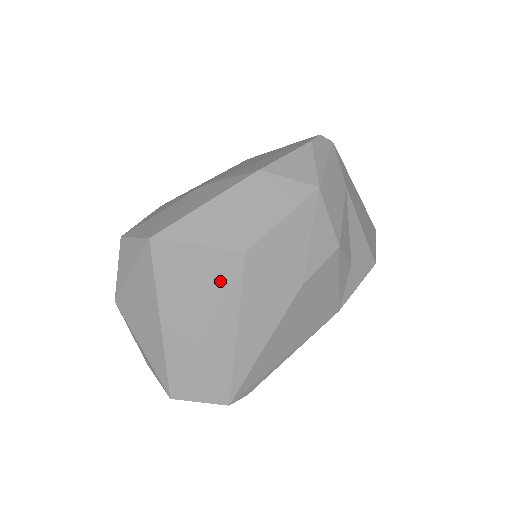
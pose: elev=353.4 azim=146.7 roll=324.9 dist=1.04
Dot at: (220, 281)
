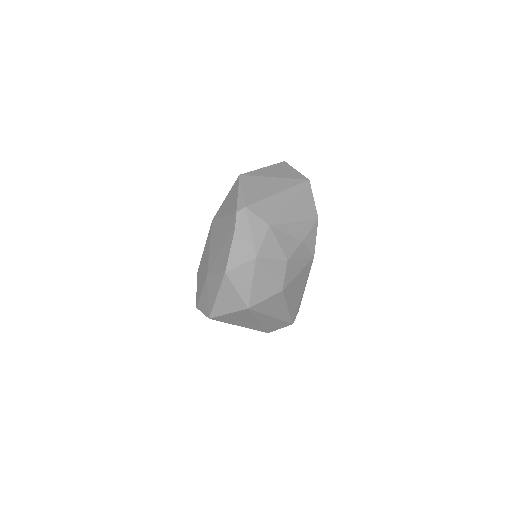
Dot at: (248, 315)
